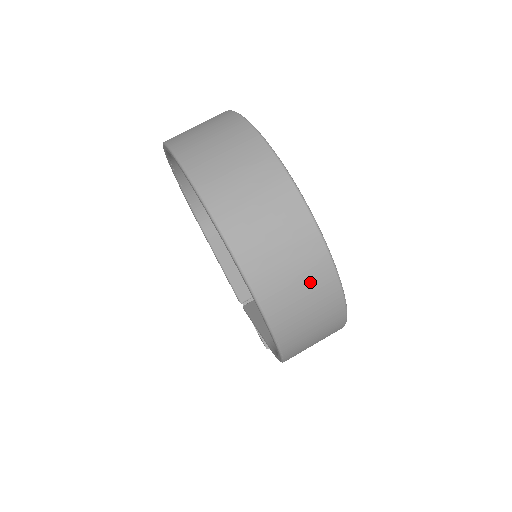
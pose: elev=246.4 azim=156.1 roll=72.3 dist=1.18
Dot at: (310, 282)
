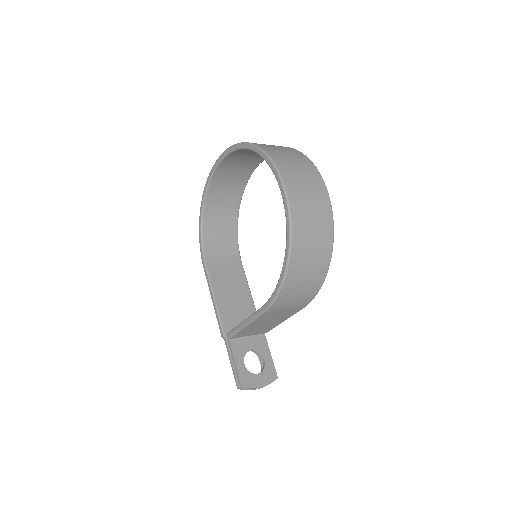
Dot at: (314, 191)
